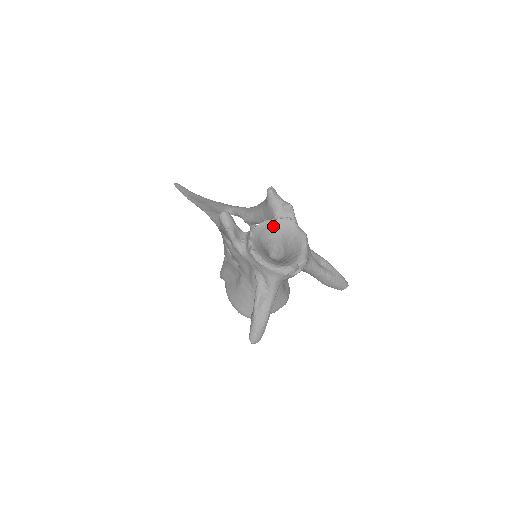
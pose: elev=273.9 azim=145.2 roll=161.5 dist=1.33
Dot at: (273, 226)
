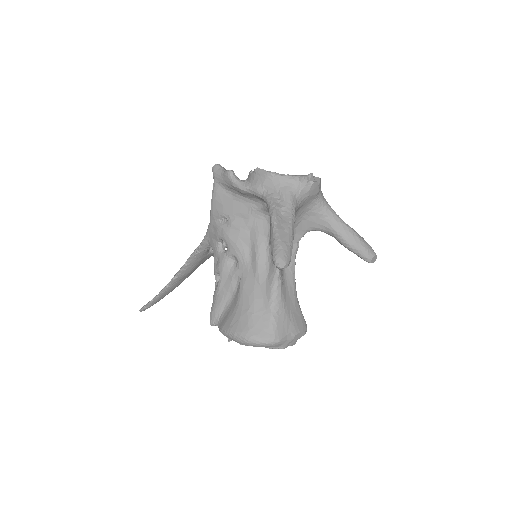
Dot at: occluded
